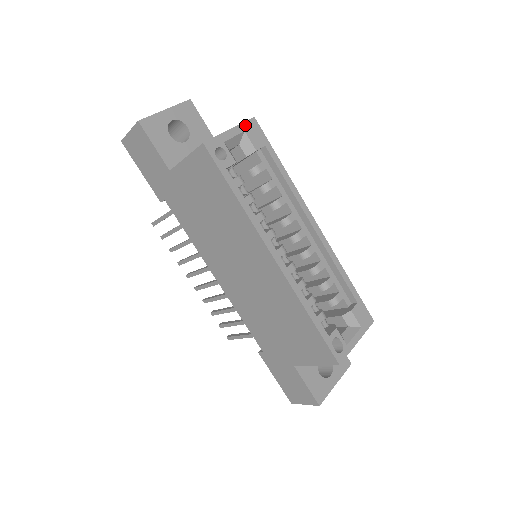
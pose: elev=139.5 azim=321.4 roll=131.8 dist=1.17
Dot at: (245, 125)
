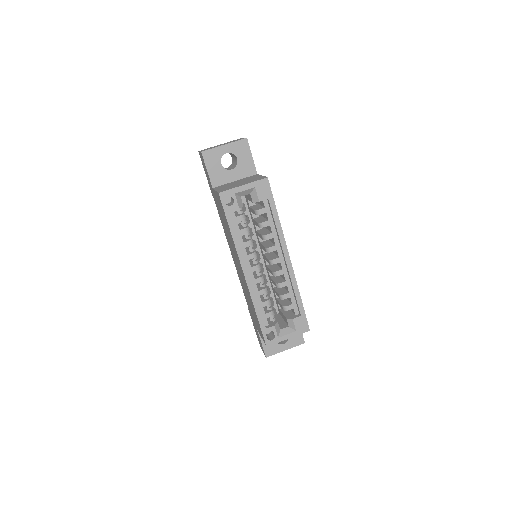
Dot at: (257, 183)
